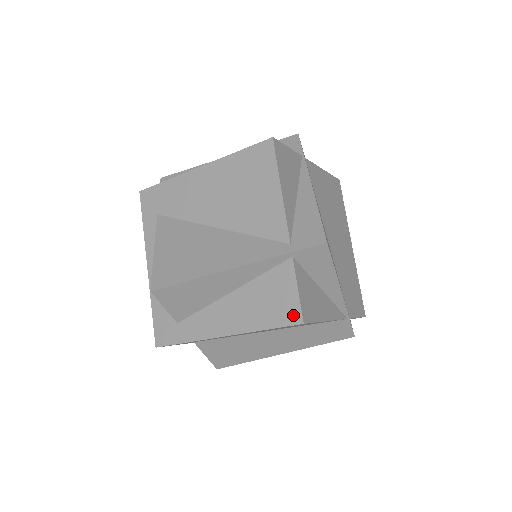
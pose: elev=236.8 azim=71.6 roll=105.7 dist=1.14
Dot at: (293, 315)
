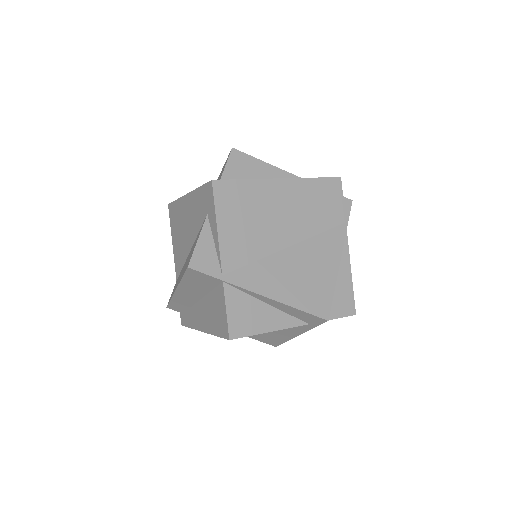
Dot at: occluded
